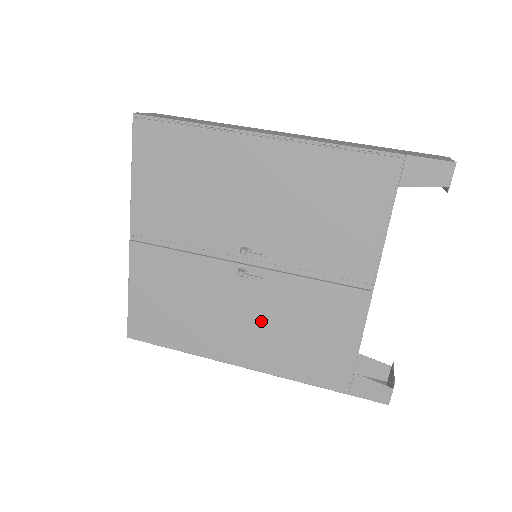
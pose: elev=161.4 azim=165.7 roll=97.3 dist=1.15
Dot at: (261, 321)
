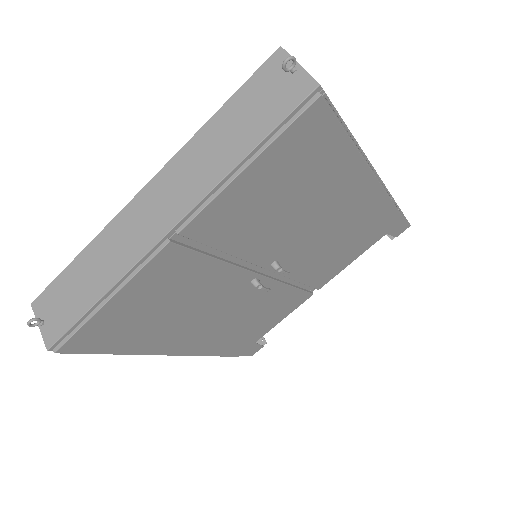
Dot at: (230, 318)
